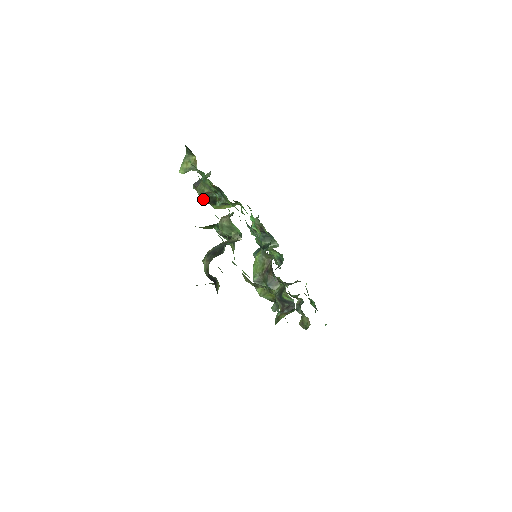
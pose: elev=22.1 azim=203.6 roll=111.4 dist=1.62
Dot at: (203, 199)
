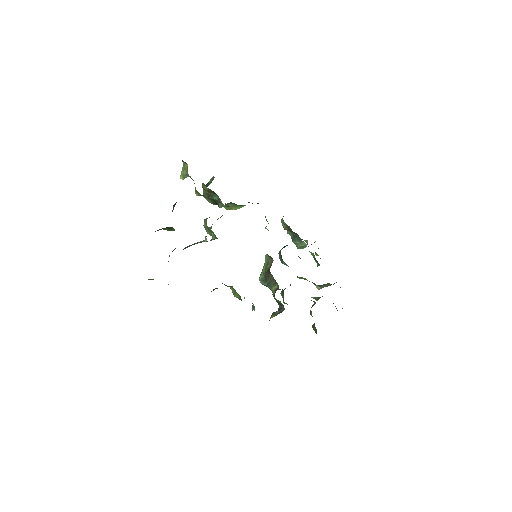
Dot at: (210, 201)
